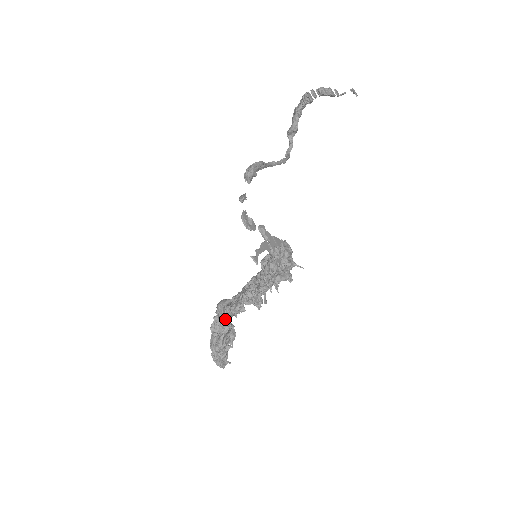
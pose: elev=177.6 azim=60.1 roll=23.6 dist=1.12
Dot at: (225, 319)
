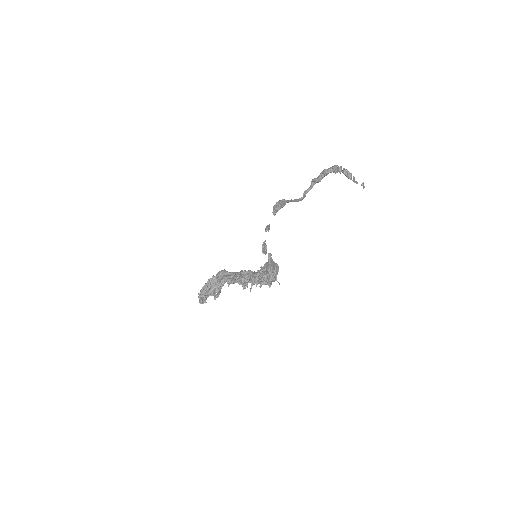
Dot at: (221, 283)
